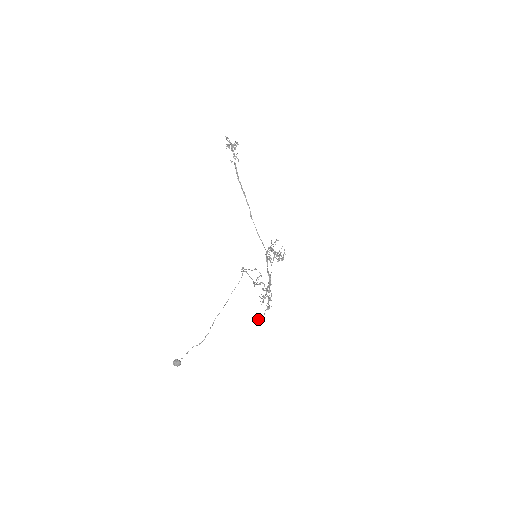
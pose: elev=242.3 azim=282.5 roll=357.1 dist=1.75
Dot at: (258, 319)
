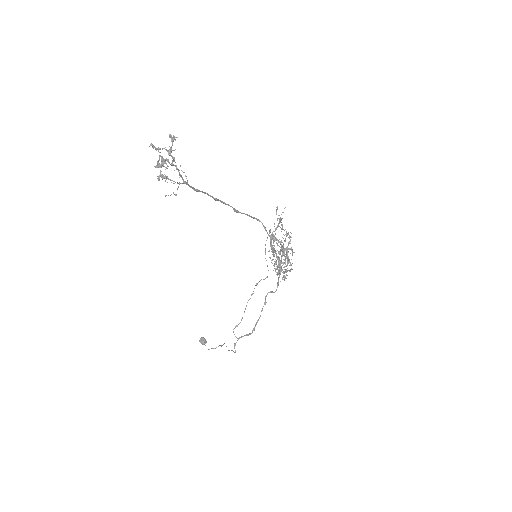
Dot at: occluded
